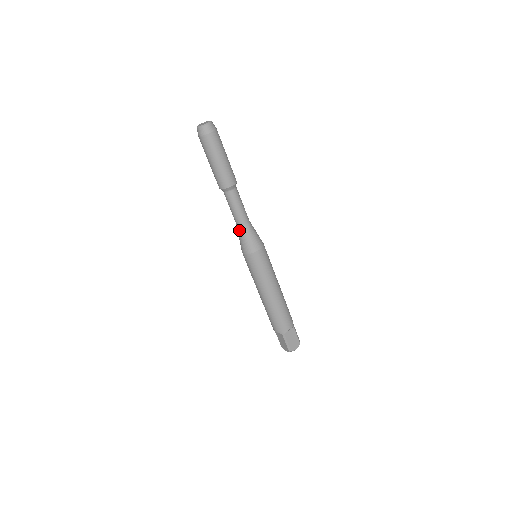
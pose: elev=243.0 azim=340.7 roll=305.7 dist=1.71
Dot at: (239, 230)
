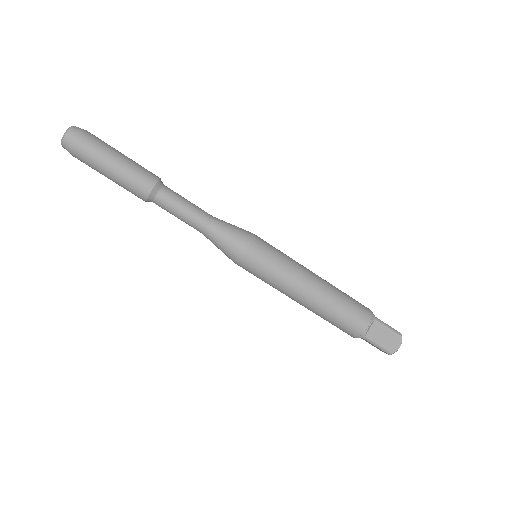
Dot at: occluded
